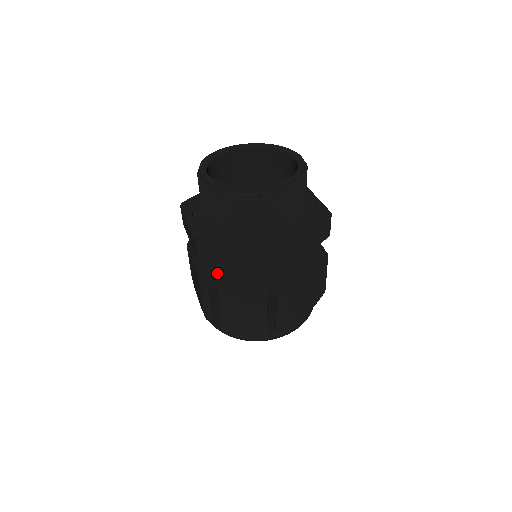
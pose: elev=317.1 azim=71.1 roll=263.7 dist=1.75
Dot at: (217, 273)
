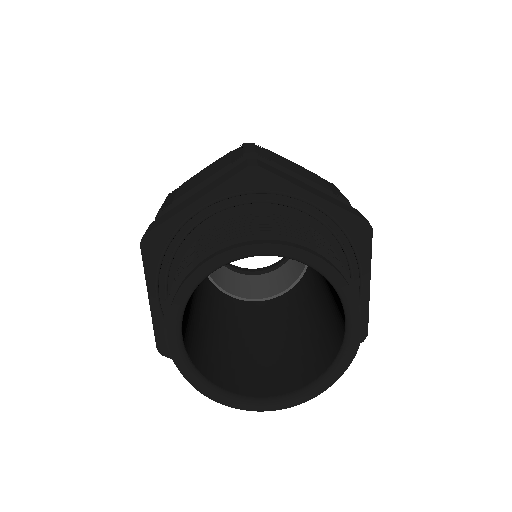
Dot at: occluded
